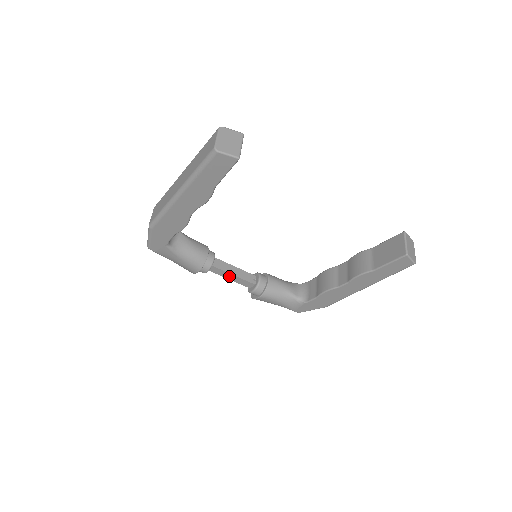
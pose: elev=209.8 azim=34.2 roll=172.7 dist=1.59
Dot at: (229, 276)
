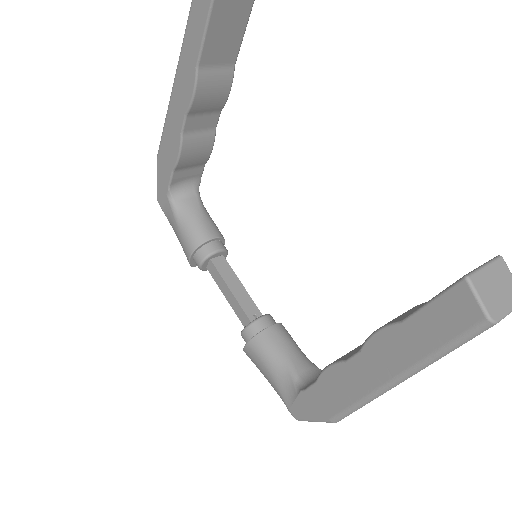
Dot at: (226, 291)
